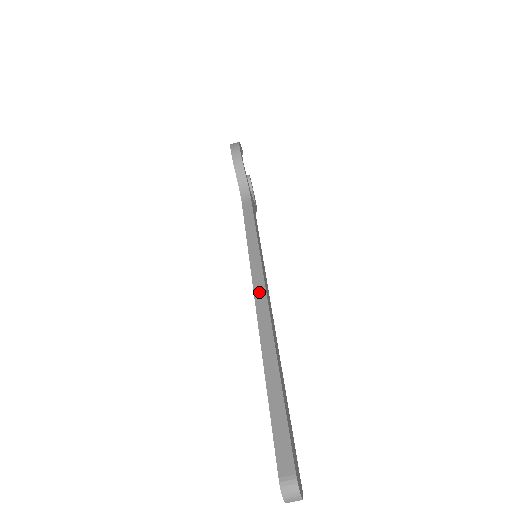
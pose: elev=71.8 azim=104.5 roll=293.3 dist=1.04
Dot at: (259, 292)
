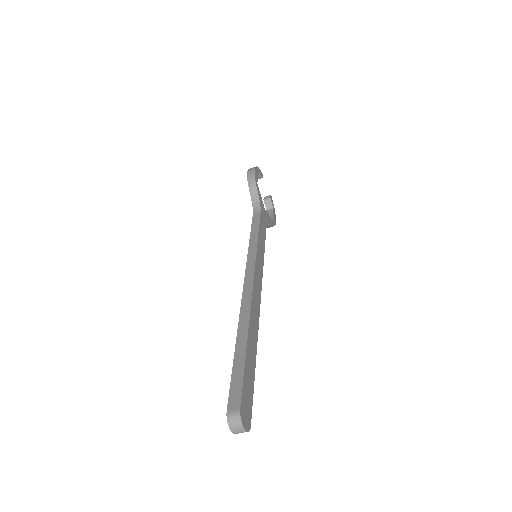
Dot at: (248, 281)
